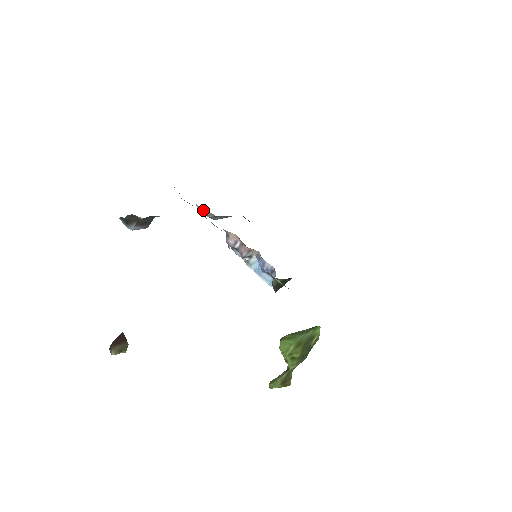
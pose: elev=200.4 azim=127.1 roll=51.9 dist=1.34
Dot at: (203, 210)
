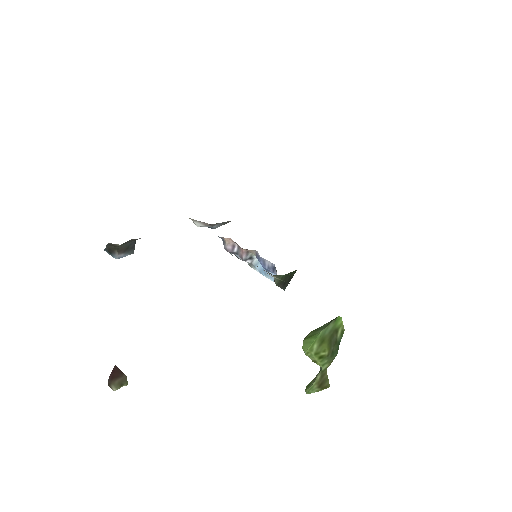
Dot at: (197, 221)
